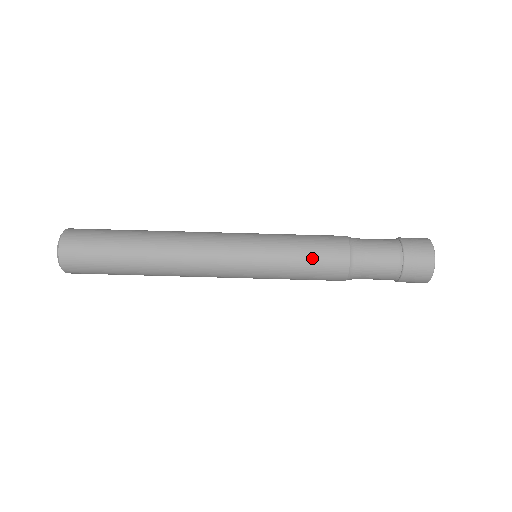
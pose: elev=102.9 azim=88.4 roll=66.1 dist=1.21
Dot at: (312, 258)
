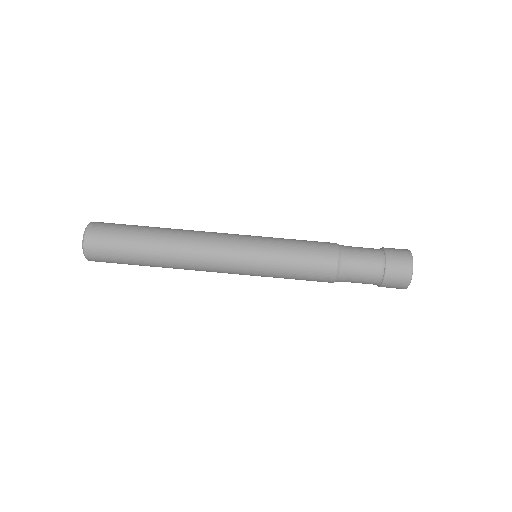
Dot at: (305, 252)
